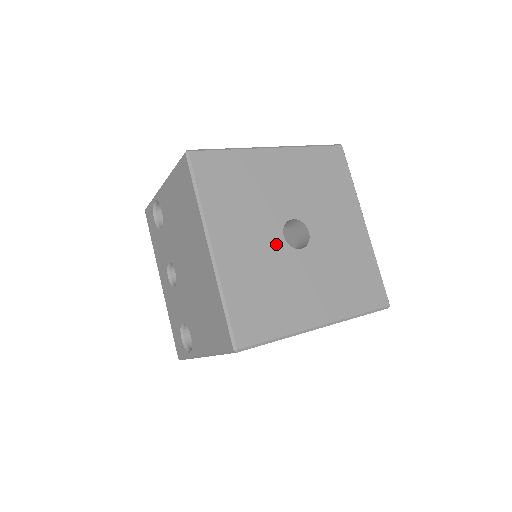
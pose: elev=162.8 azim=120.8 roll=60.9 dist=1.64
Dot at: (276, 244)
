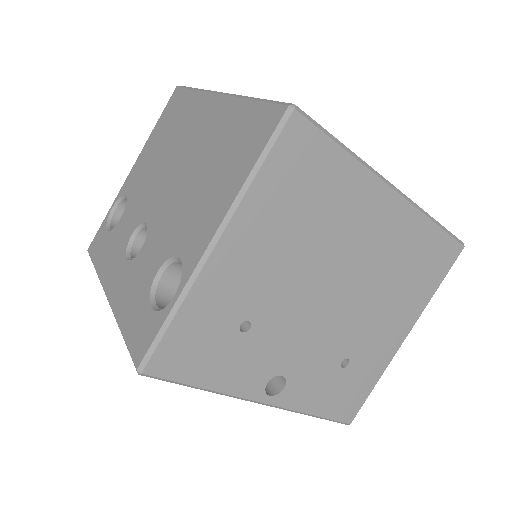
Dot at: occluded
